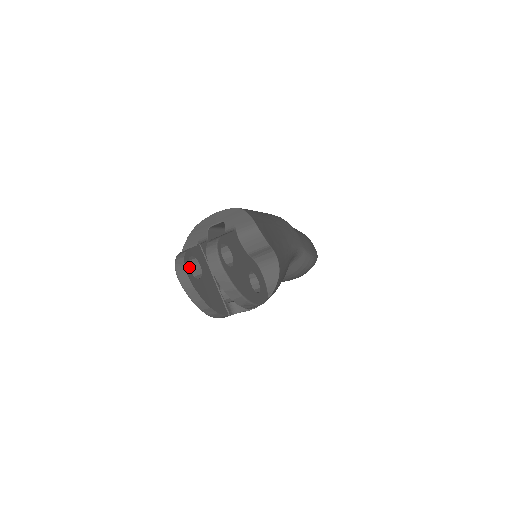
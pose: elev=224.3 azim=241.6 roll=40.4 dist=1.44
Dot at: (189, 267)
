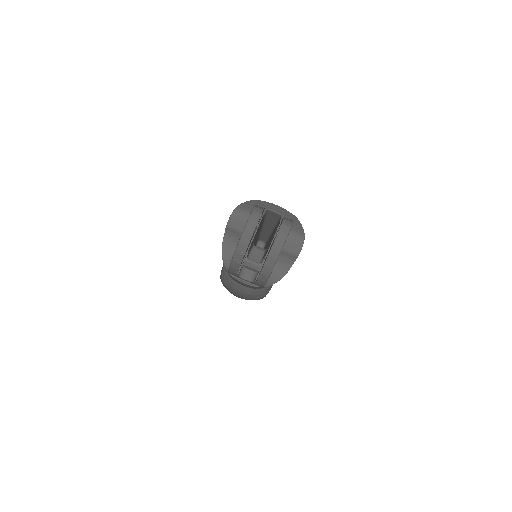
Dot at: (234, 219)
